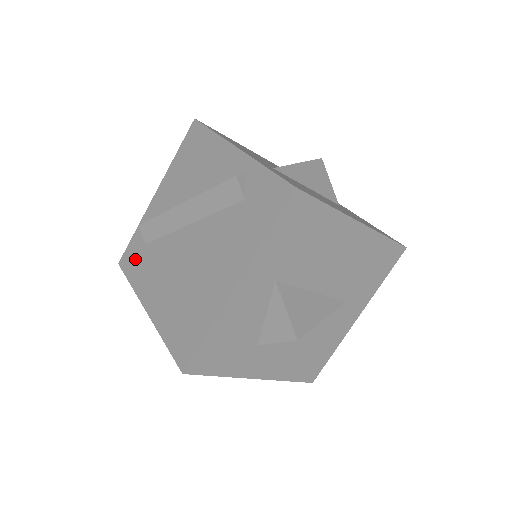
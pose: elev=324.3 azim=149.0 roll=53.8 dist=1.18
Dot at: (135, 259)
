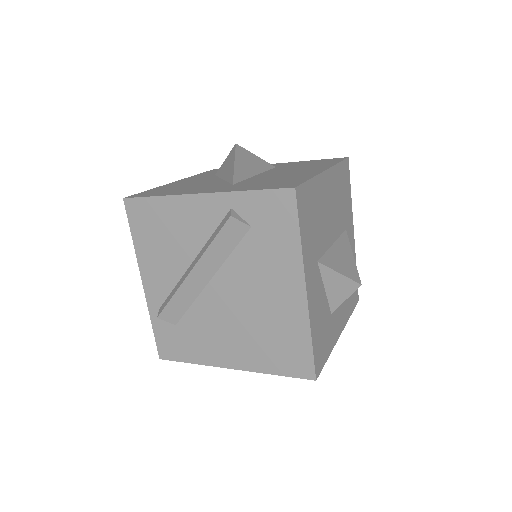
Dot at: (176, 343)
